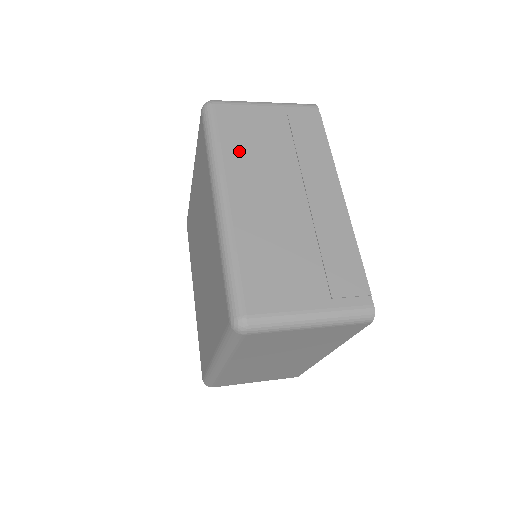
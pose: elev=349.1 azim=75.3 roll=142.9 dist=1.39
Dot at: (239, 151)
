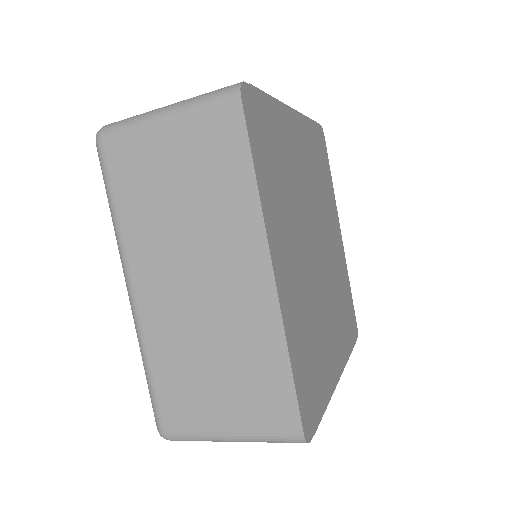
Dot at: occluded
